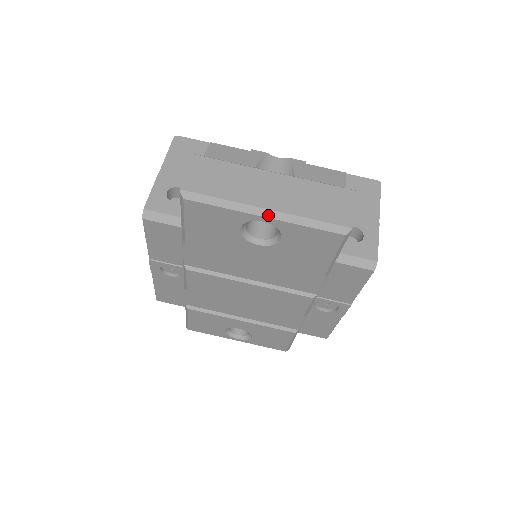
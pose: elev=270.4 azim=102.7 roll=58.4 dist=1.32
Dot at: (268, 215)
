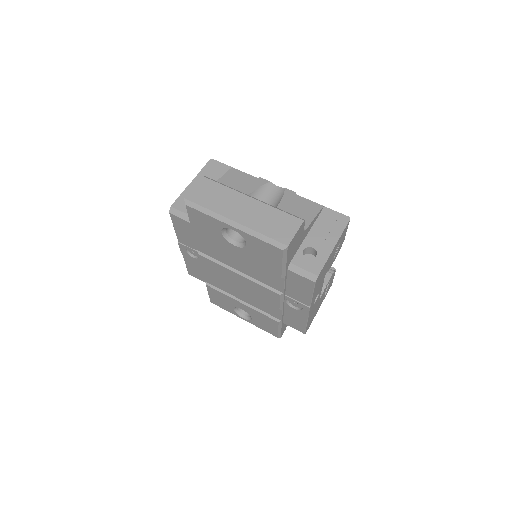
Dot at: (235, 226)
